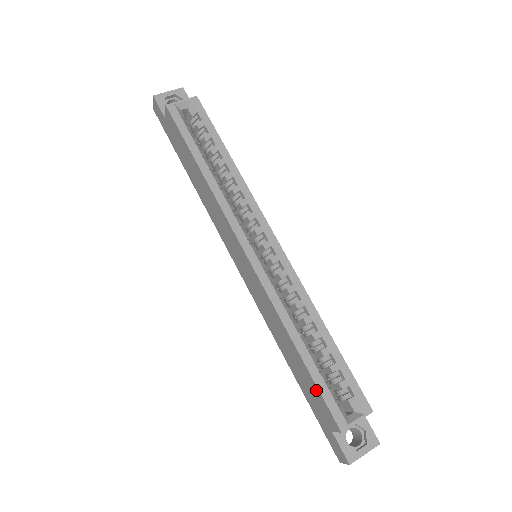
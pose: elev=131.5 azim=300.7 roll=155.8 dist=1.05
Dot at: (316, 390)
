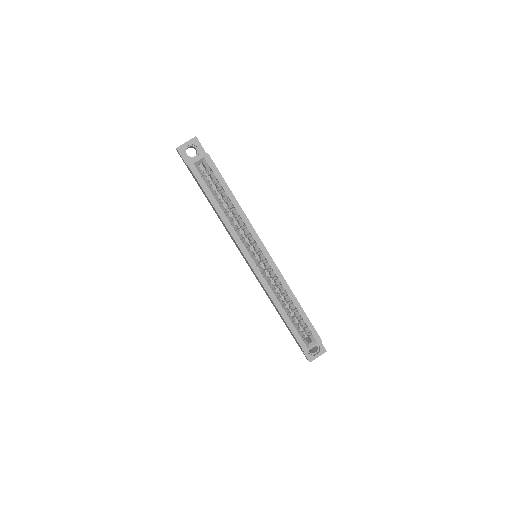
Dot at: (292, 333)
